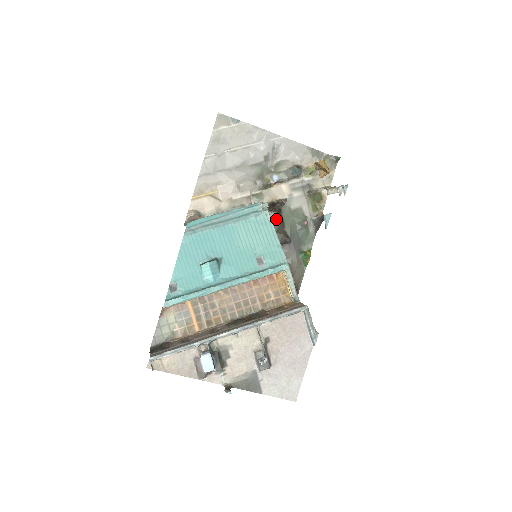
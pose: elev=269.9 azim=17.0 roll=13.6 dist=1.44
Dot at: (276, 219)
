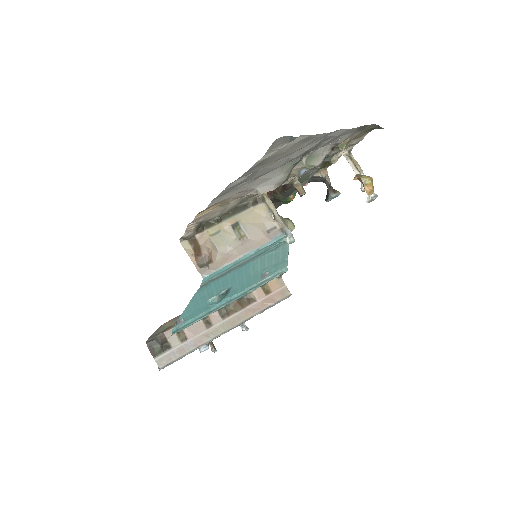
Dot at: occluded
